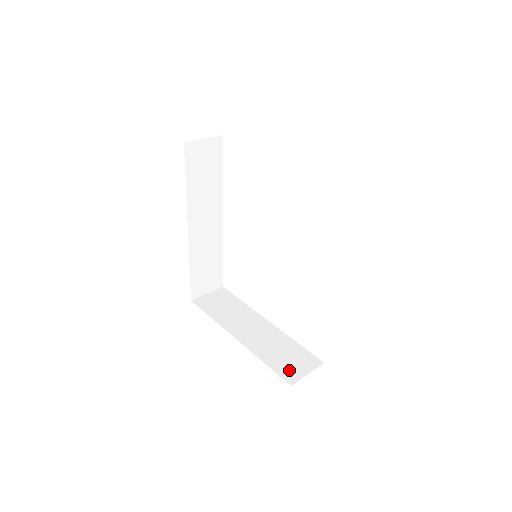
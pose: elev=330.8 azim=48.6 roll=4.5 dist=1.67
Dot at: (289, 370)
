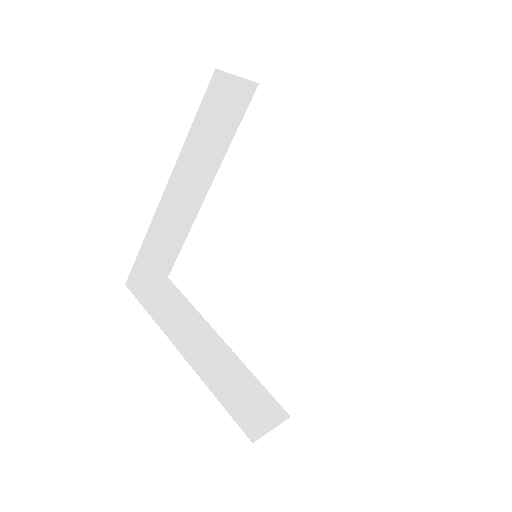
Dot at: (250, 418)
